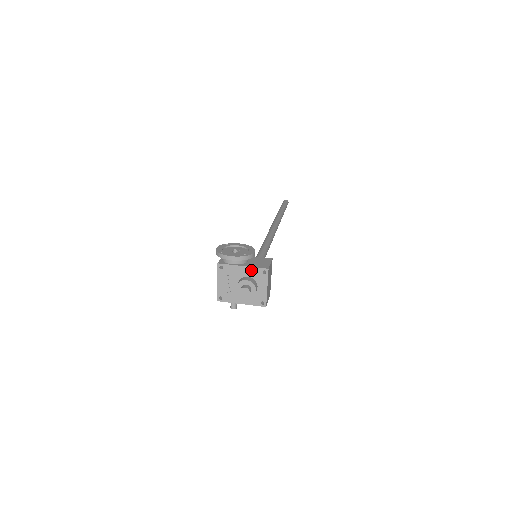
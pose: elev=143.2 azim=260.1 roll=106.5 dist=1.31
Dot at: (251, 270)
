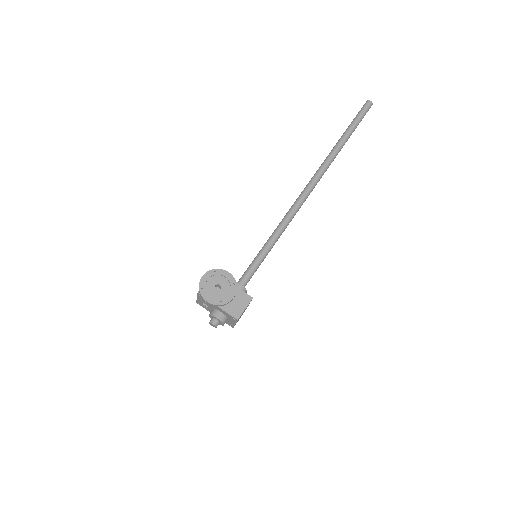
Dot at: (224, 312)
